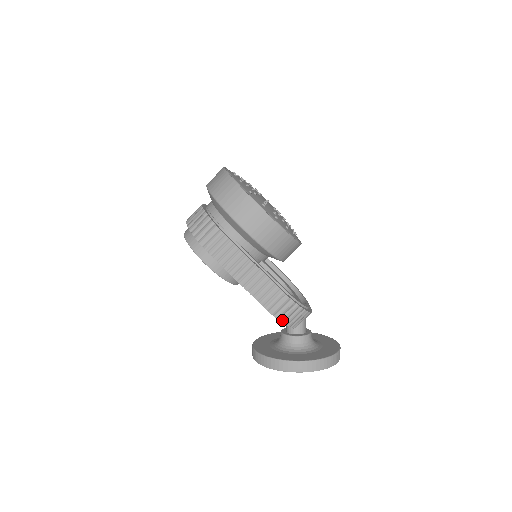
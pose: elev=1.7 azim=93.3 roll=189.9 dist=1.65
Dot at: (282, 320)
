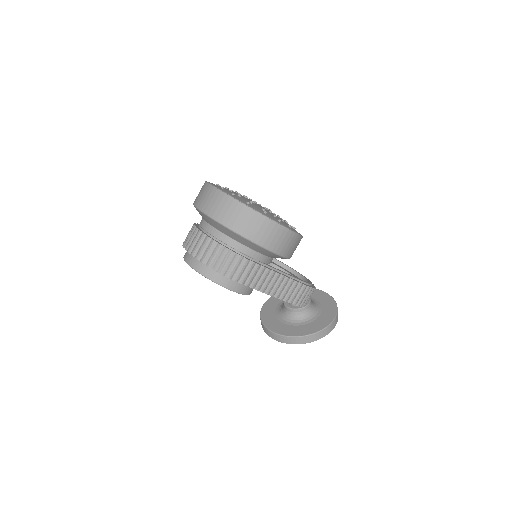
Dot at: (304, 305)
